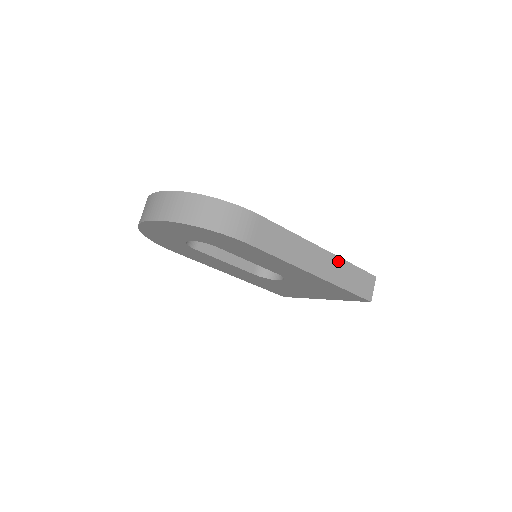
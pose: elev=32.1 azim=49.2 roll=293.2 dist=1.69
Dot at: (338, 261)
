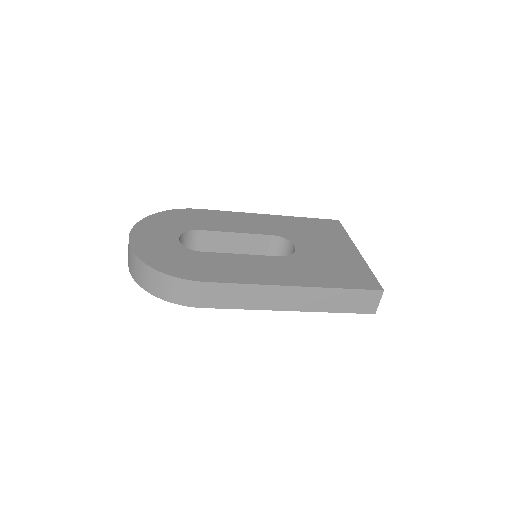
Dot at: (321, 291)
